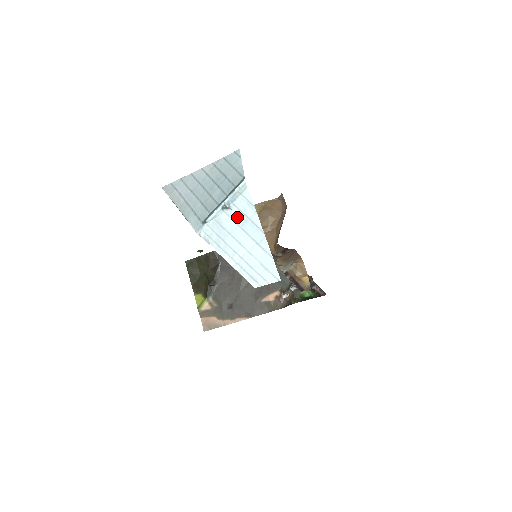
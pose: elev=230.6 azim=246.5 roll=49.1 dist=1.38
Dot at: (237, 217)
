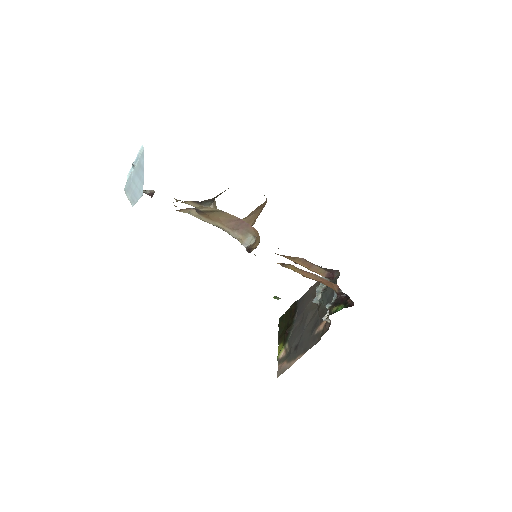
Dot at: (137, 169)
